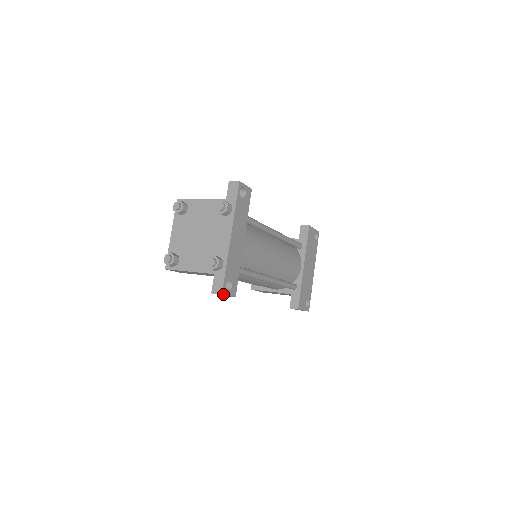
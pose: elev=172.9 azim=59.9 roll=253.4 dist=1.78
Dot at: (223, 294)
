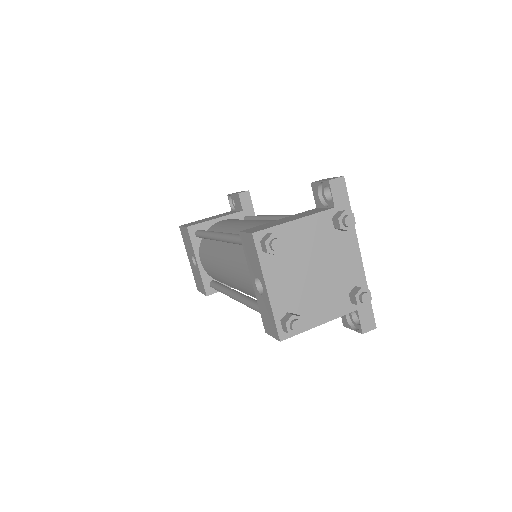
Dot at: (374, 326)
